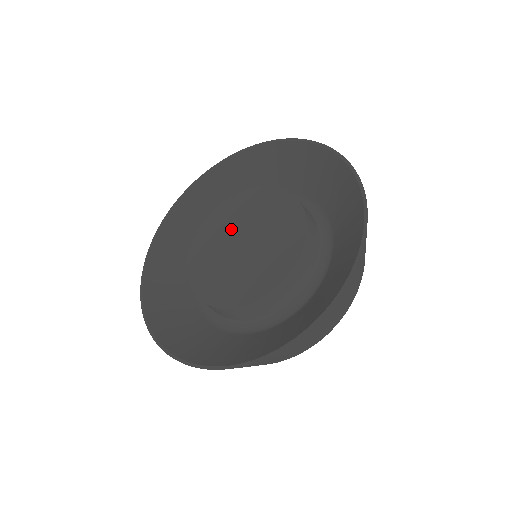
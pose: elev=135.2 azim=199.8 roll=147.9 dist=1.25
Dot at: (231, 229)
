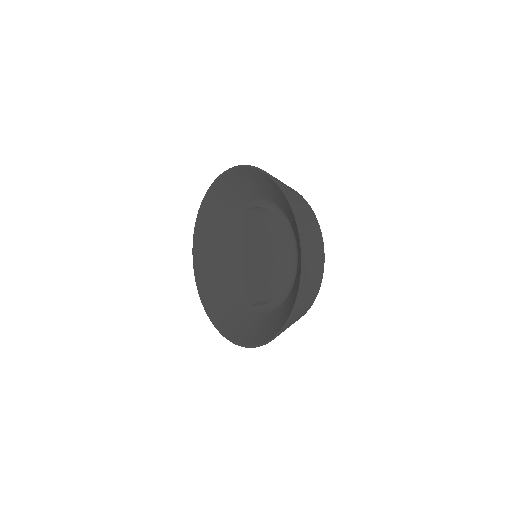
Dot at: (242, 237)
